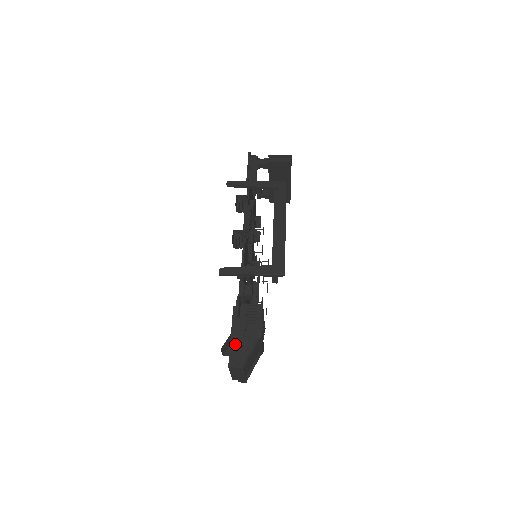
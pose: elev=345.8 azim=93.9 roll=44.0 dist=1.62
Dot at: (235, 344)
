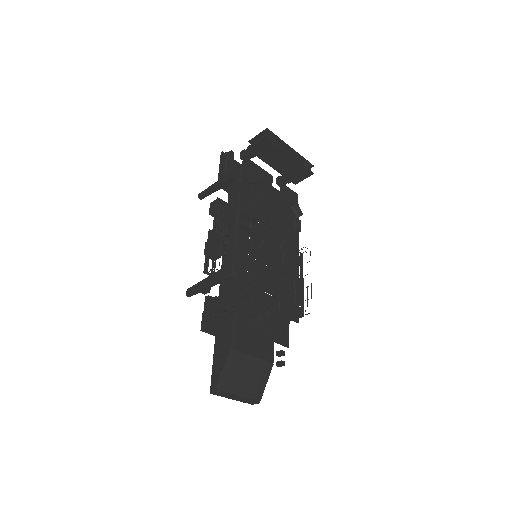
Dot at: (216, 366)
